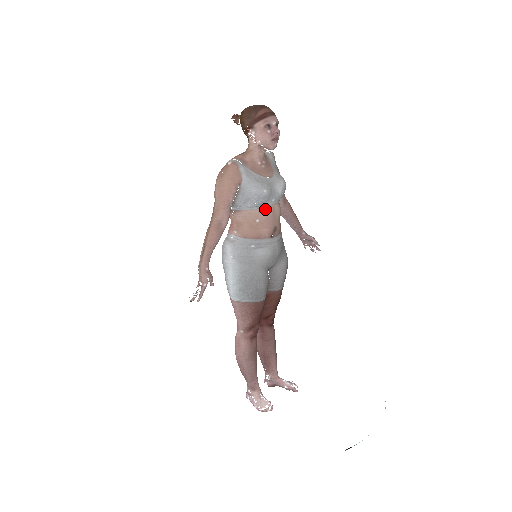
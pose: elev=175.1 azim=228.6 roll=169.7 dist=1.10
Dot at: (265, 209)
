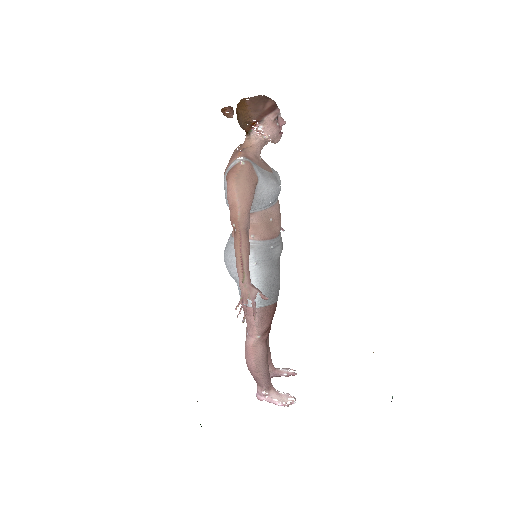
Dot at: (275, 206)
